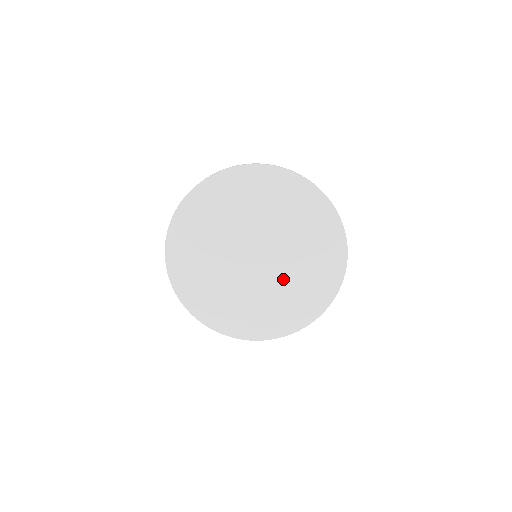
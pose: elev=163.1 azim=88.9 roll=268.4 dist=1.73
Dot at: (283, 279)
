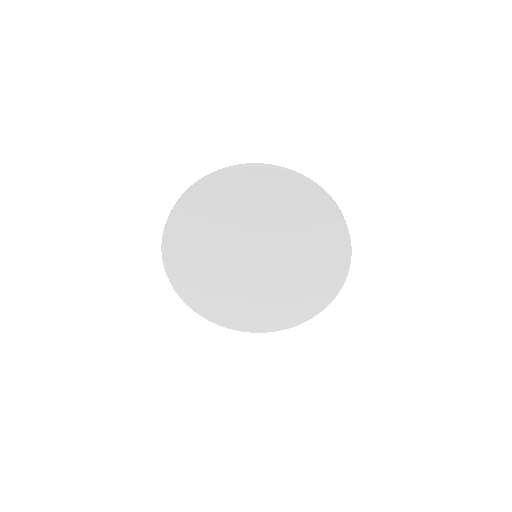
Dot at: (283, 279)
